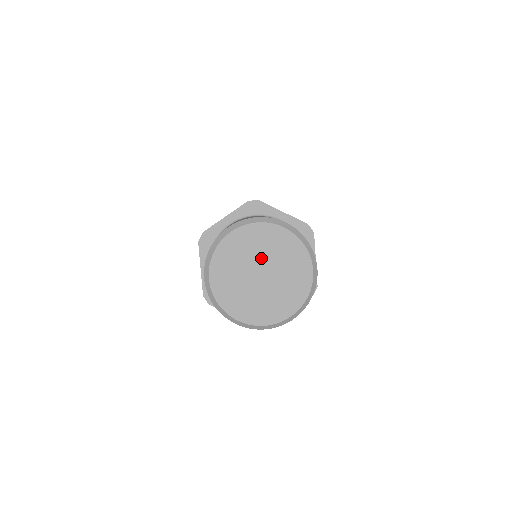
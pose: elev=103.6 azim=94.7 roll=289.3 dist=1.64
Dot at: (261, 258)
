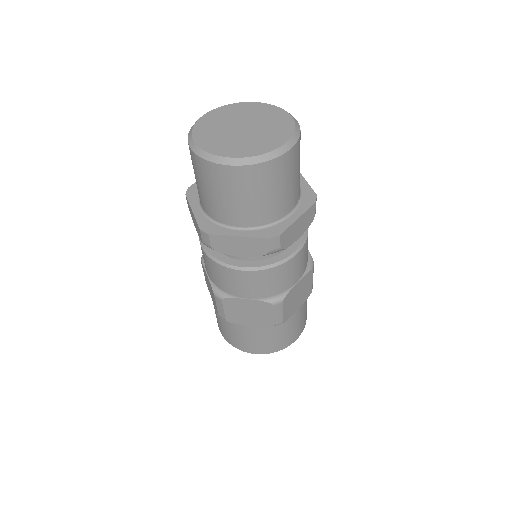
Dot at: (255, 121)
